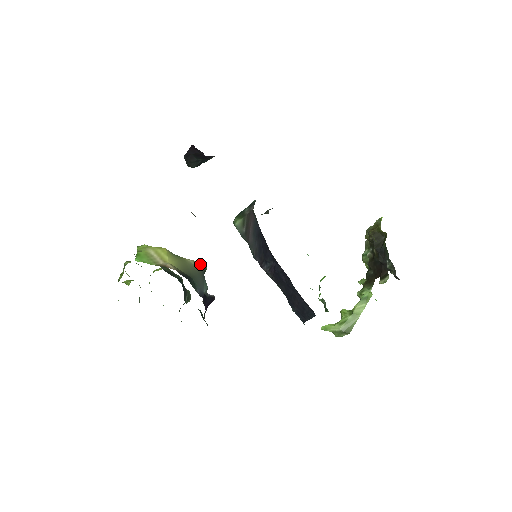
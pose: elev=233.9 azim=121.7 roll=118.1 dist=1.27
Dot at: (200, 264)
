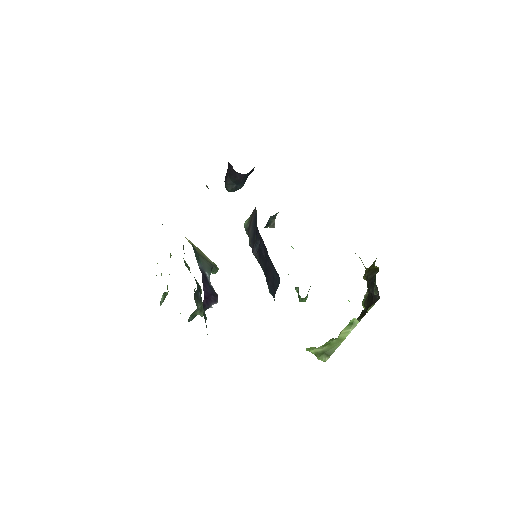
Dot at: (214, 263)
